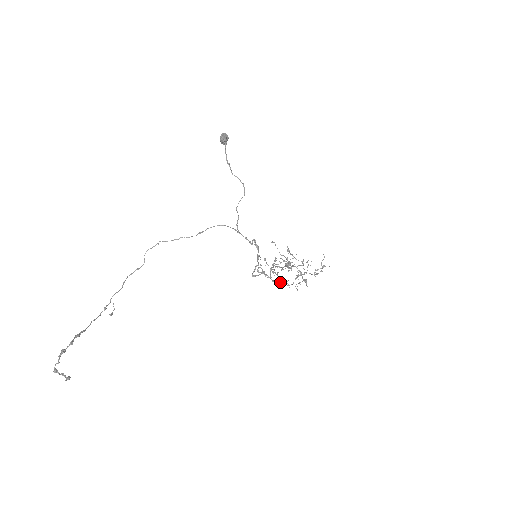
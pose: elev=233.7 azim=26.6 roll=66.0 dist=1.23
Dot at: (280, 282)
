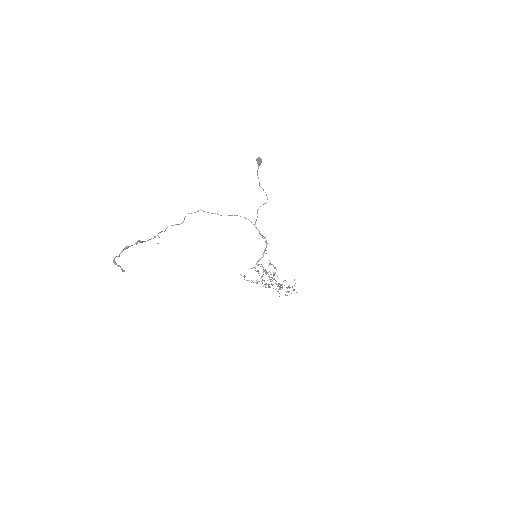
Dot at: occluded
